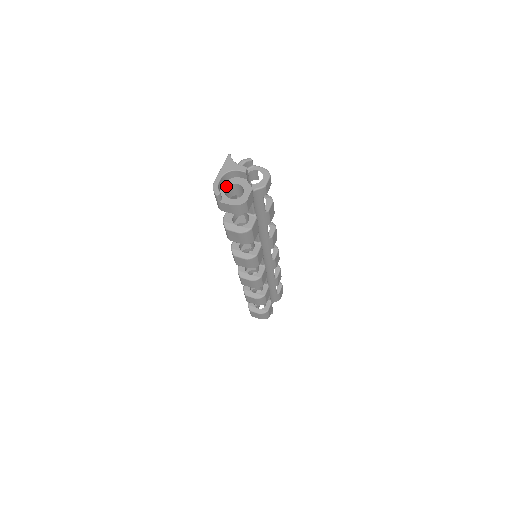
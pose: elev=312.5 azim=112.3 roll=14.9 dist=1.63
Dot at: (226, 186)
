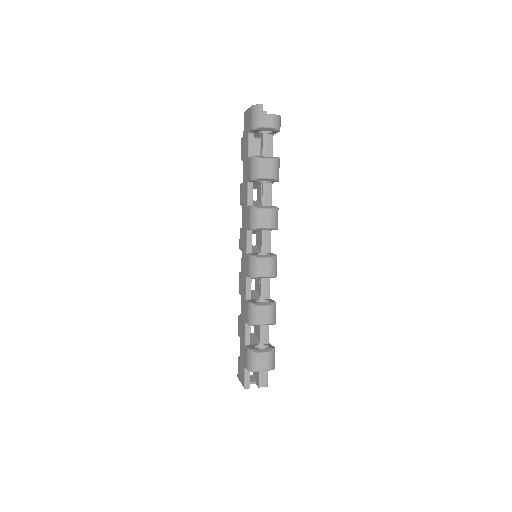
Dot at: occluded
